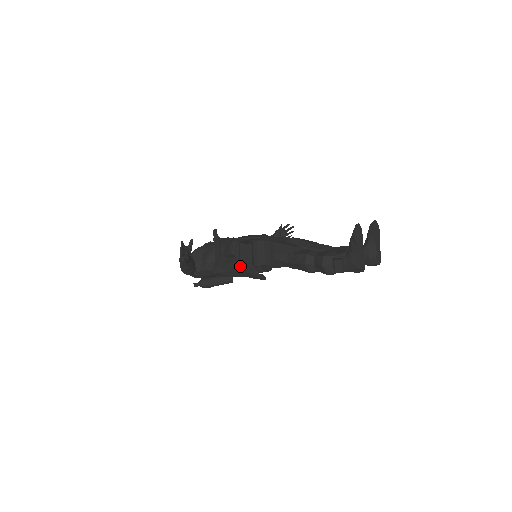
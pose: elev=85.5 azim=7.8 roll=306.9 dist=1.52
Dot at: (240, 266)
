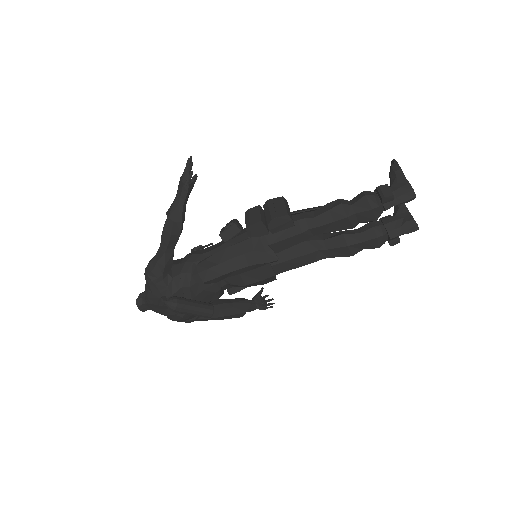
Dot at: (243, 245)
